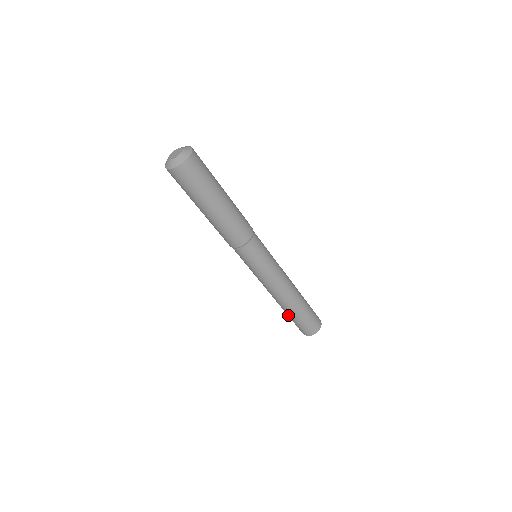
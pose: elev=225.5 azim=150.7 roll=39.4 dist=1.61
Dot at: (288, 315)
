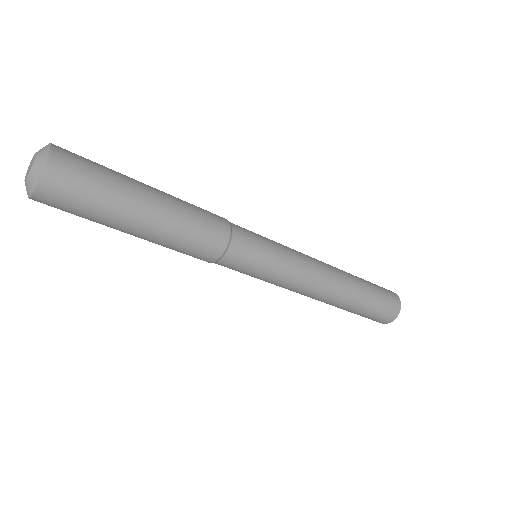
Dot at: (353, 310)
